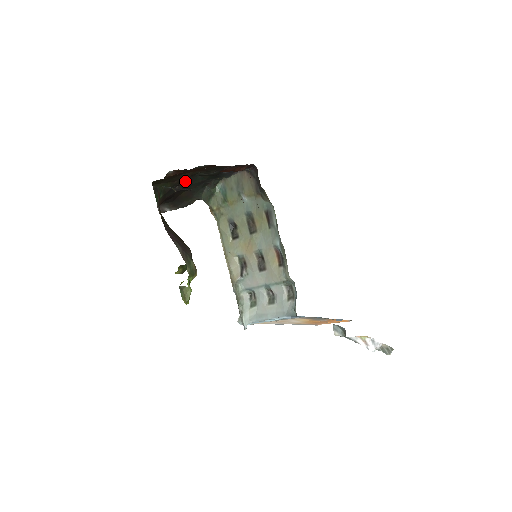
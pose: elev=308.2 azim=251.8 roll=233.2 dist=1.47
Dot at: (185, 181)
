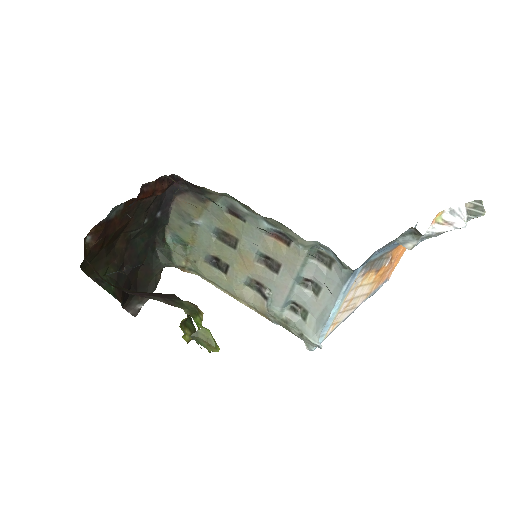
Dot at: (126, 255)
